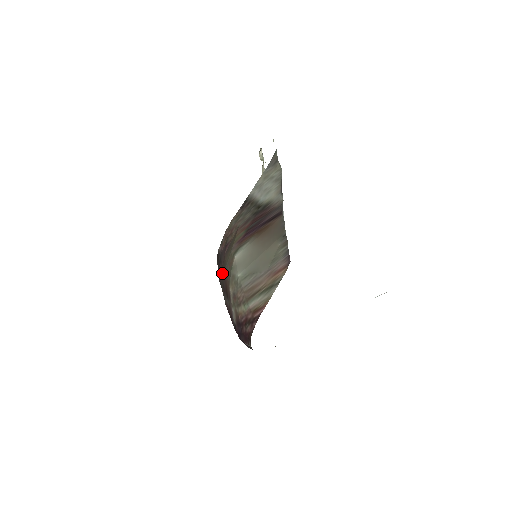
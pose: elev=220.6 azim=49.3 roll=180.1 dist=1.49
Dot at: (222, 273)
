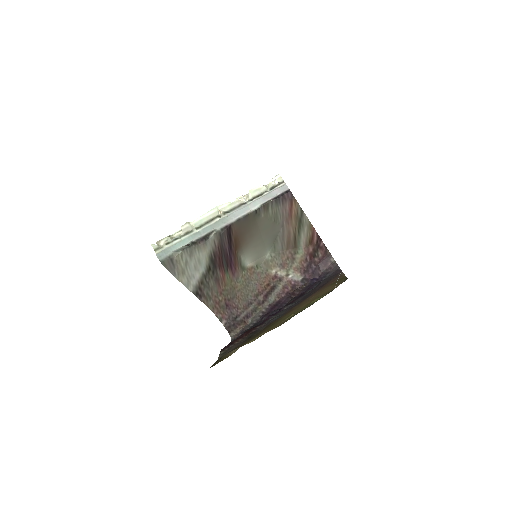
Dot at: (249, 303)
